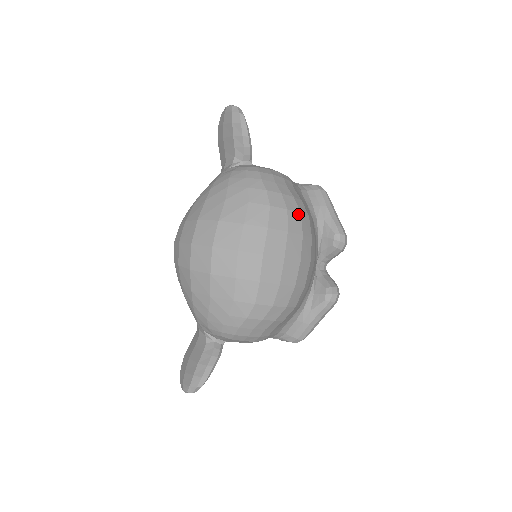
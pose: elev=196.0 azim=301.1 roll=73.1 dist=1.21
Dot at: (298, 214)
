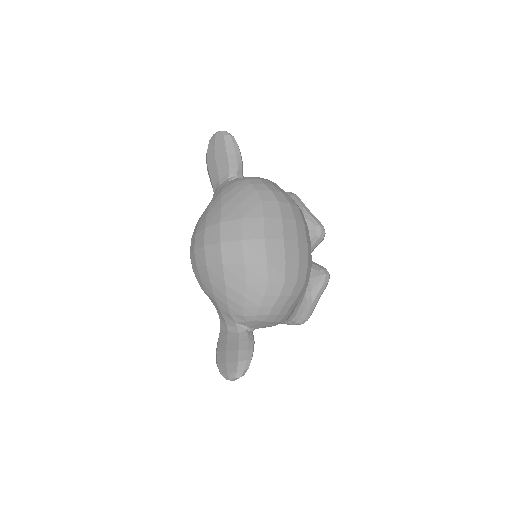
Dot at: (297, 207)
